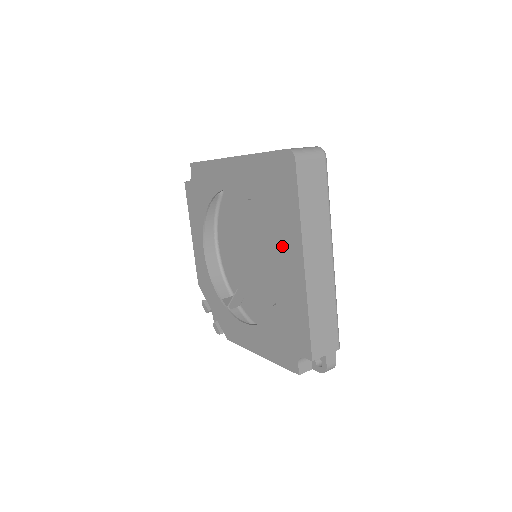
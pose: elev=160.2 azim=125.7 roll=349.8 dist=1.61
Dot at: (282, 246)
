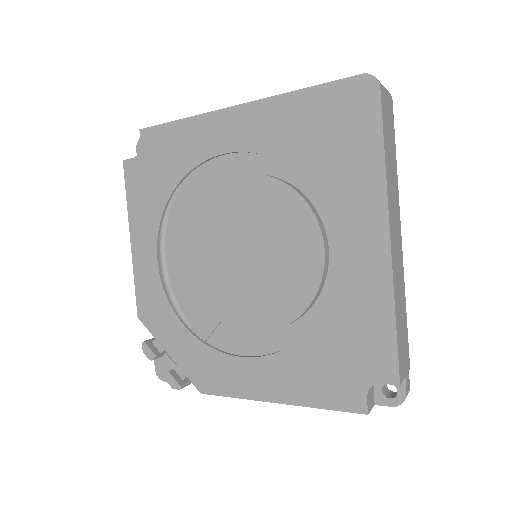
Dot at: (342, 218)
